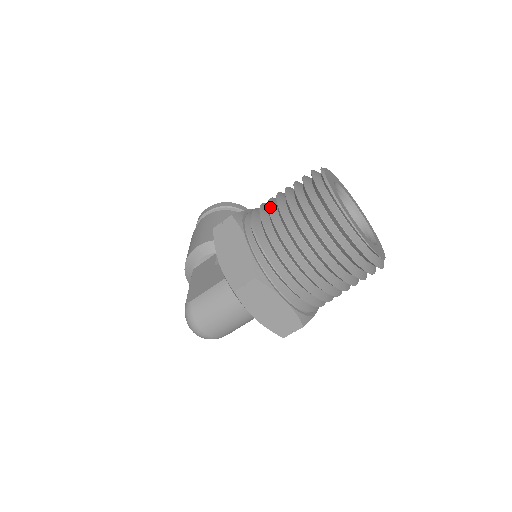
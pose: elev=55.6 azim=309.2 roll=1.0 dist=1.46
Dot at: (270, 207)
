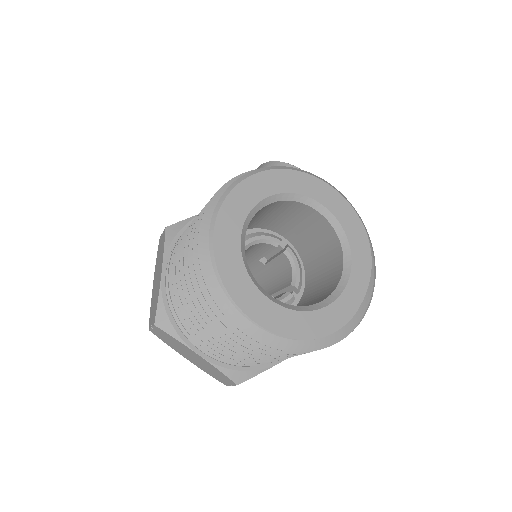
Dot at: occluded
